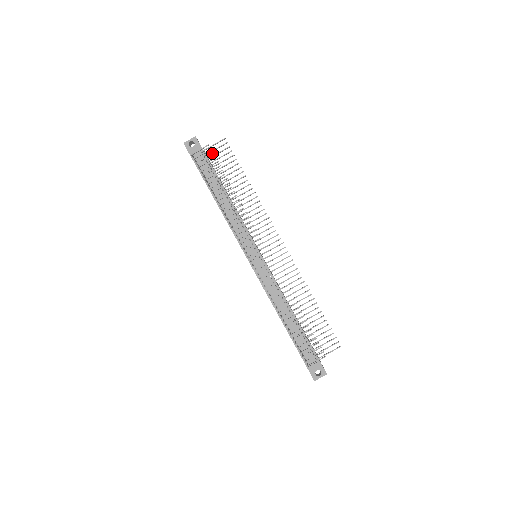
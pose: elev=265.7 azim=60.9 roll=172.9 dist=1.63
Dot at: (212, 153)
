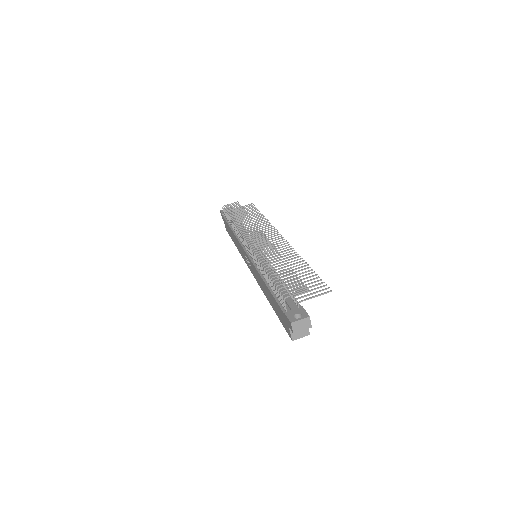
Dot at: (238, 204)
